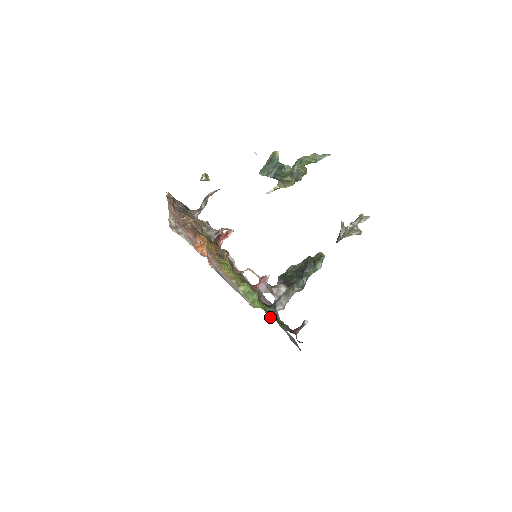
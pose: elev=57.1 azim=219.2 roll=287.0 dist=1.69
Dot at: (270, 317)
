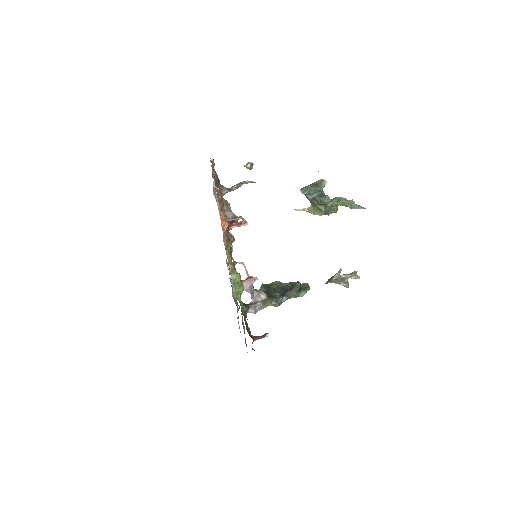
Dot at: (242, 314)
